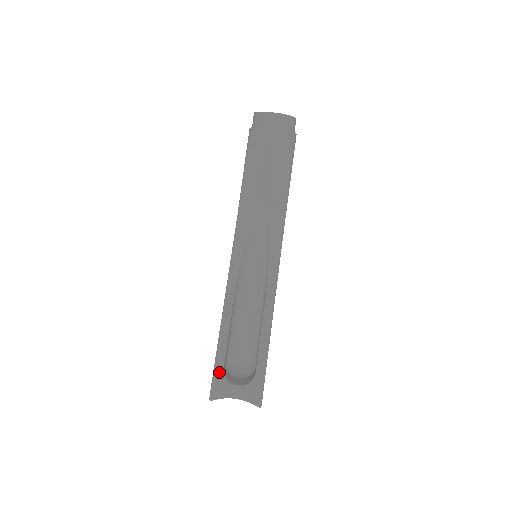
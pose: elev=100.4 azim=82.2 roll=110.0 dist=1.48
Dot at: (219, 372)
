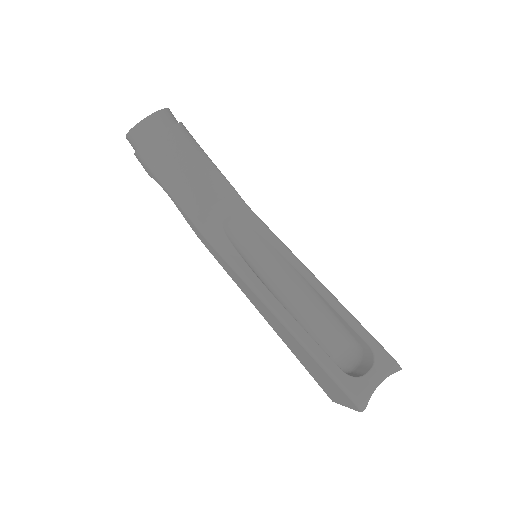
Dot at: (344, 378)
